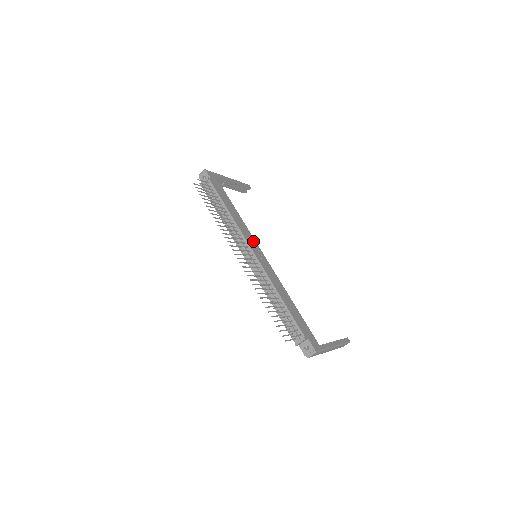
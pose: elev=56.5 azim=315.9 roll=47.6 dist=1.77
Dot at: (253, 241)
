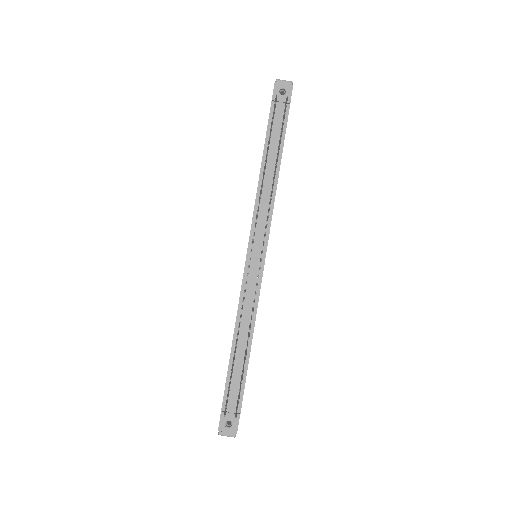
Dot at: occluded
